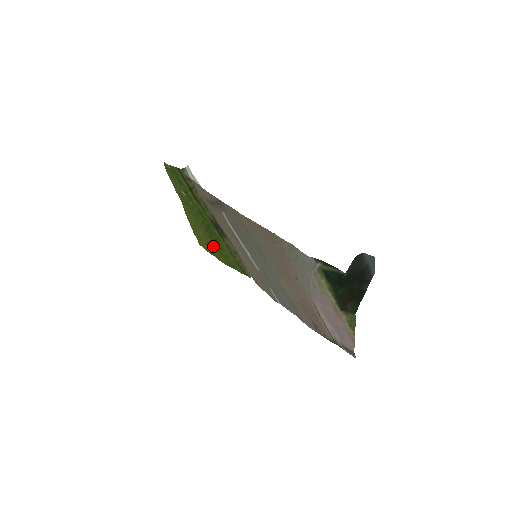
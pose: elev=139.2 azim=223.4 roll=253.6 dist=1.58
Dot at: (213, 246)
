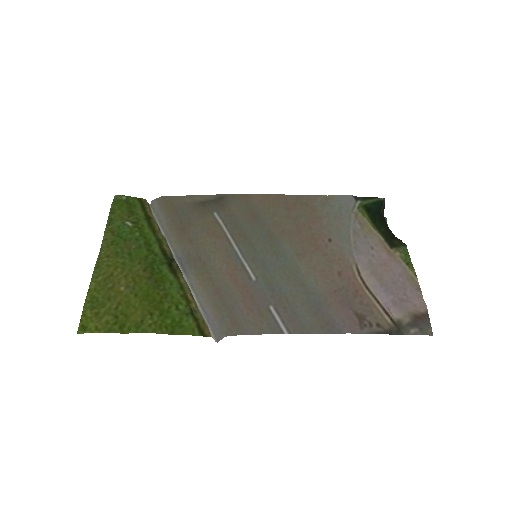
Dot at: (145, 294)
